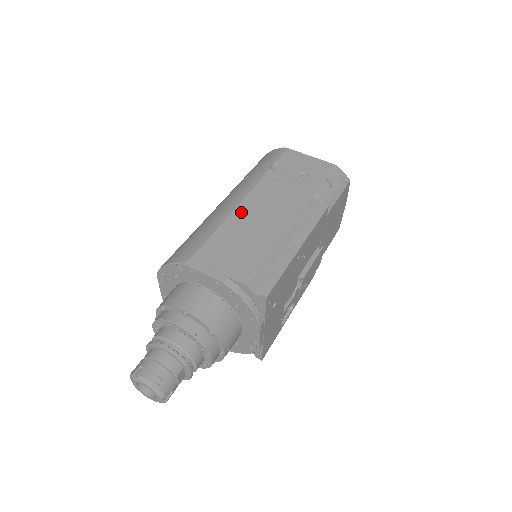
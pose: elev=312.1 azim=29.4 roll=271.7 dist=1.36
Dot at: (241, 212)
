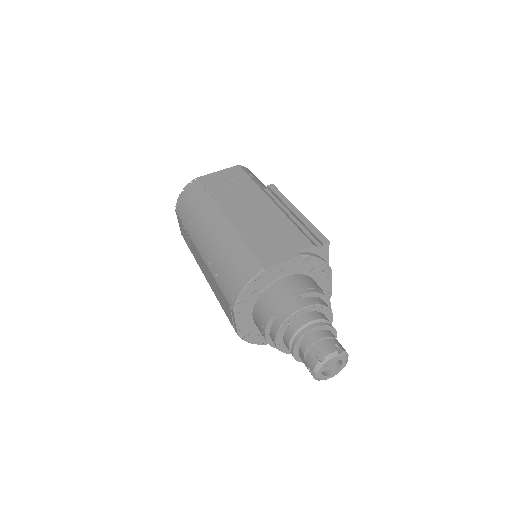
Dot at: (239, 223)
